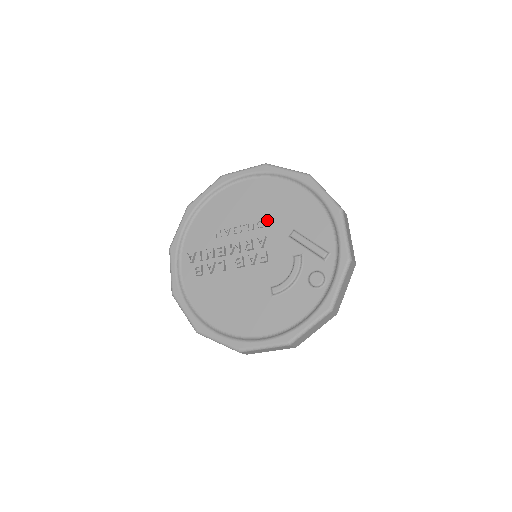
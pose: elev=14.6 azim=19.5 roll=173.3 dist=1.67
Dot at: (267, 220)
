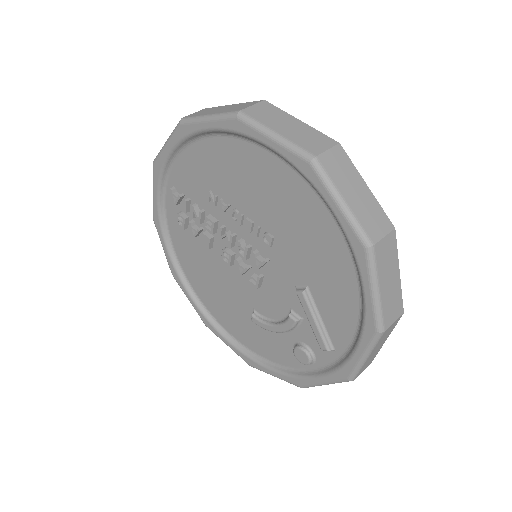
Dot at: (279, 242)
